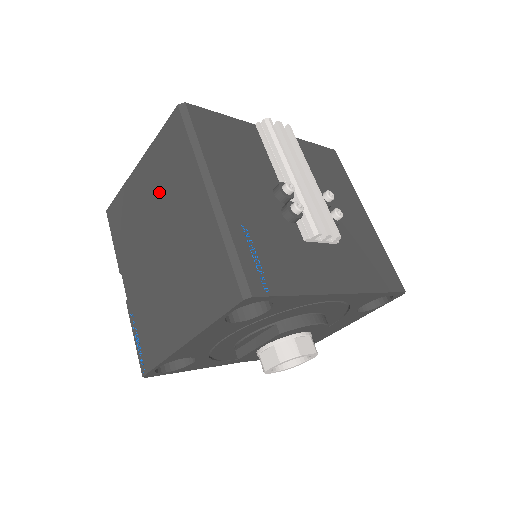
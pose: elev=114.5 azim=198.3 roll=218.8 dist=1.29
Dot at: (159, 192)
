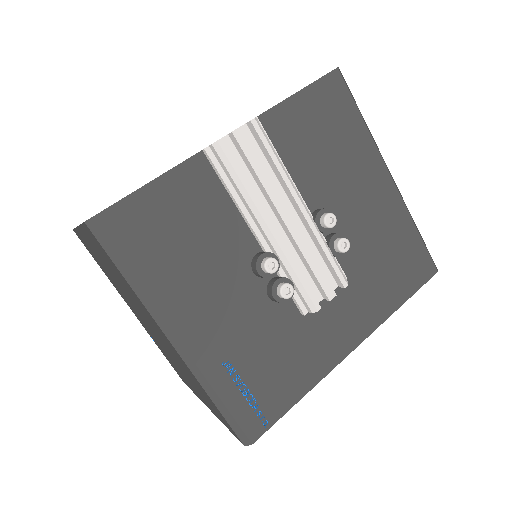
Dot at: (119, 282)
